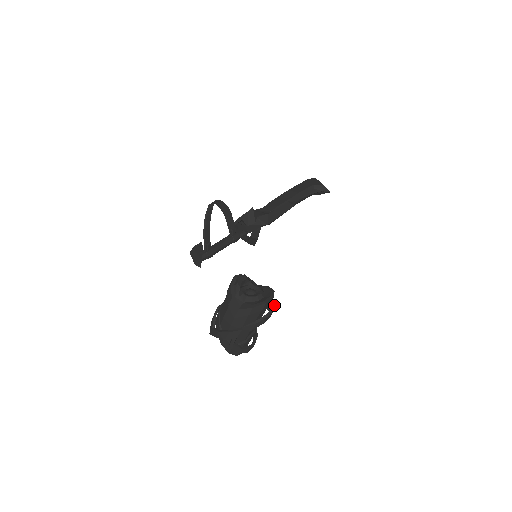
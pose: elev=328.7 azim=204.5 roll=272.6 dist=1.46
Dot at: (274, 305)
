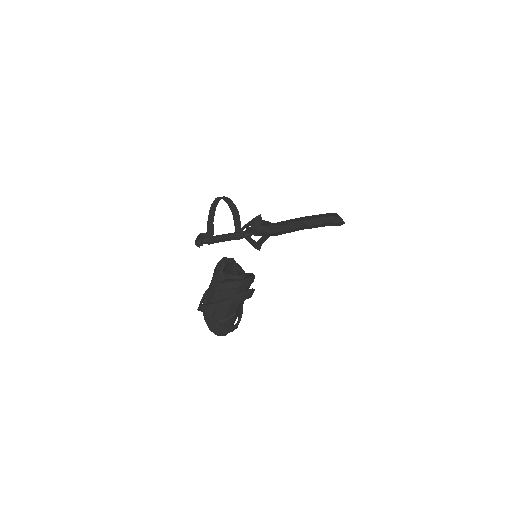
Dot at: occluded
